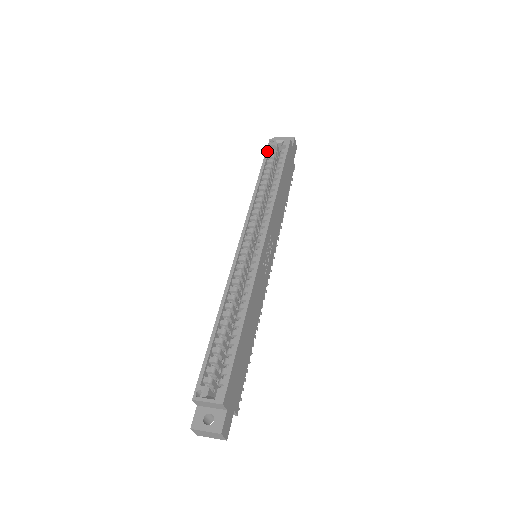
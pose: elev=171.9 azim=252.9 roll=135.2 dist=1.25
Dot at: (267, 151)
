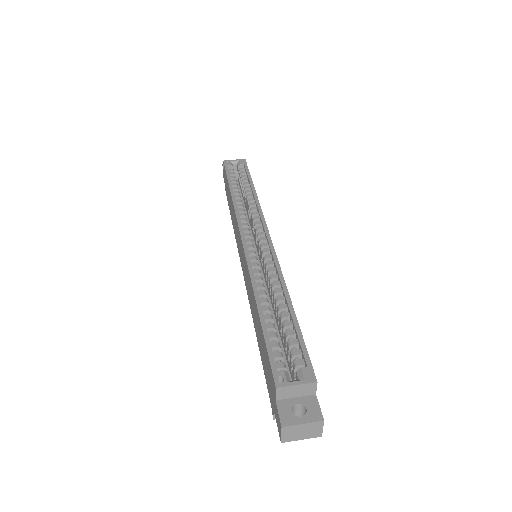
Dot at: (227, 169)
